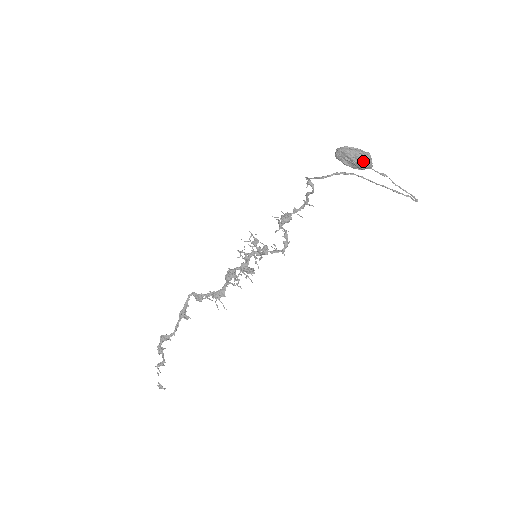
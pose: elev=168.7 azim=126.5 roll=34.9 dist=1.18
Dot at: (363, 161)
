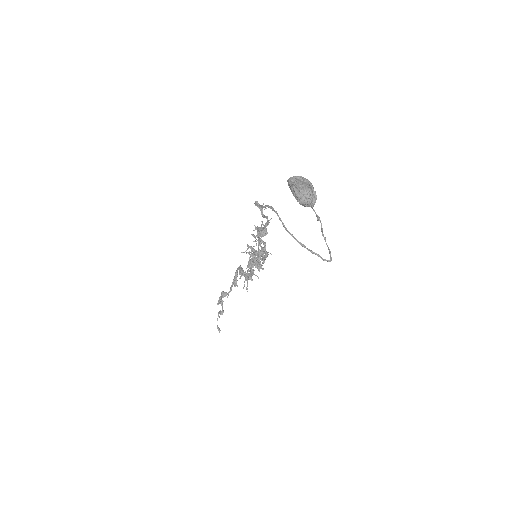
Dot at: (298, 199)
